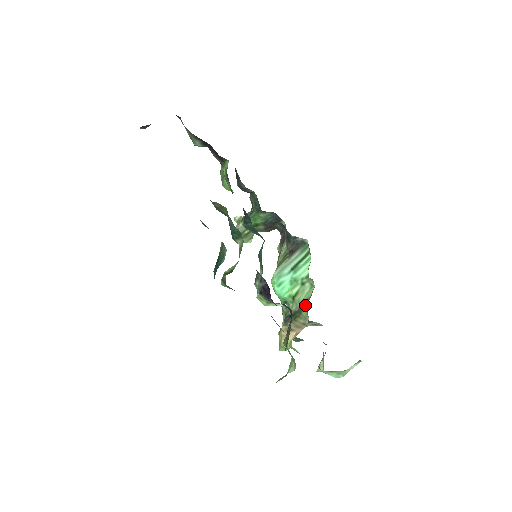
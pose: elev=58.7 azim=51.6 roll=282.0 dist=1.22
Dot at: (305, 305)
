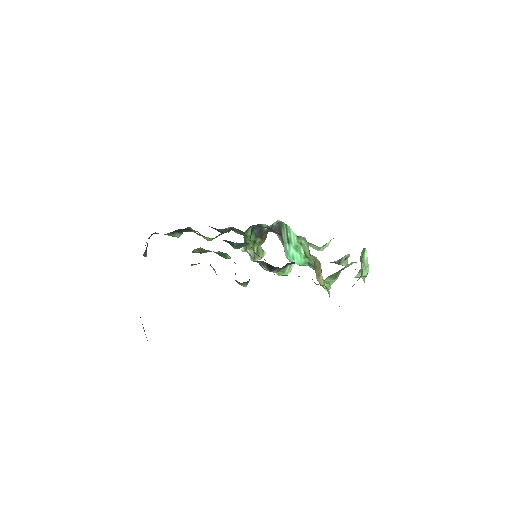
Dot at: occluded
